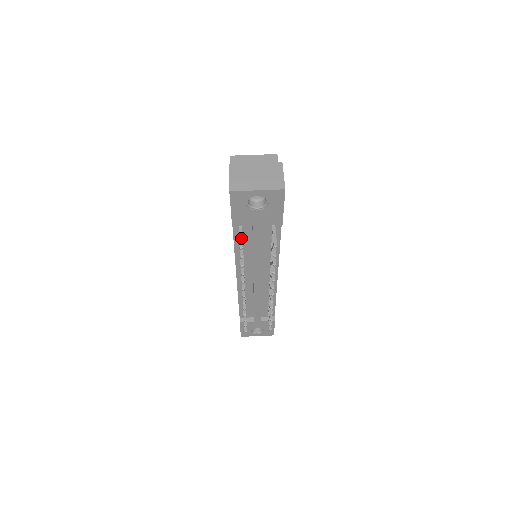
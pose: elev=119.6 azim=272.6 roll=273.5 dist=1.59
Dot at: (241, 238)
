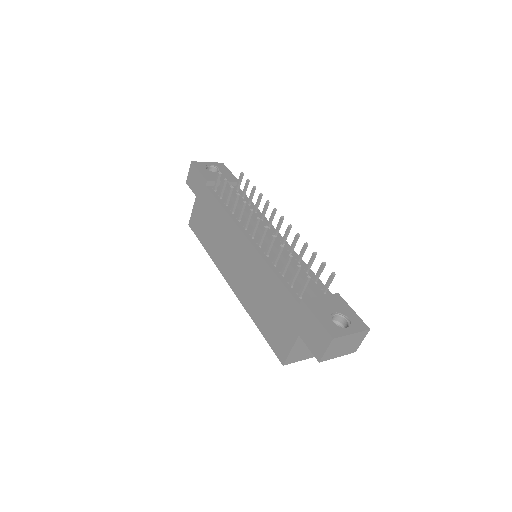
Dot at: (217, 179)
